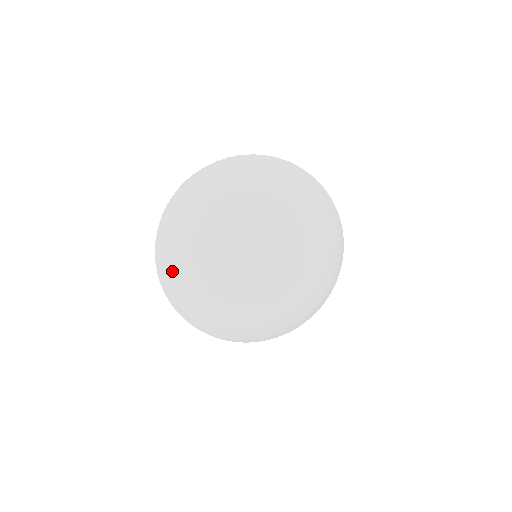
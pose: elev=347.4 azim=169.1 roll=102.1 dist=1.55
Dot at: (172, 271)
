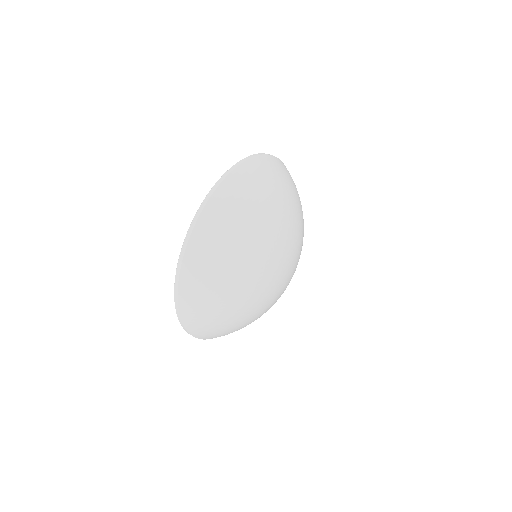
Dot at: (206, 303)
